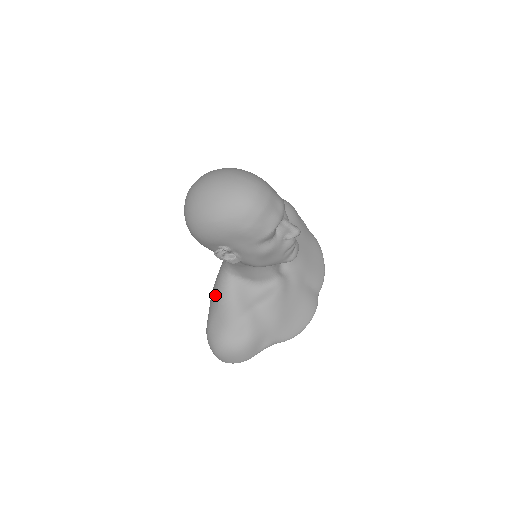
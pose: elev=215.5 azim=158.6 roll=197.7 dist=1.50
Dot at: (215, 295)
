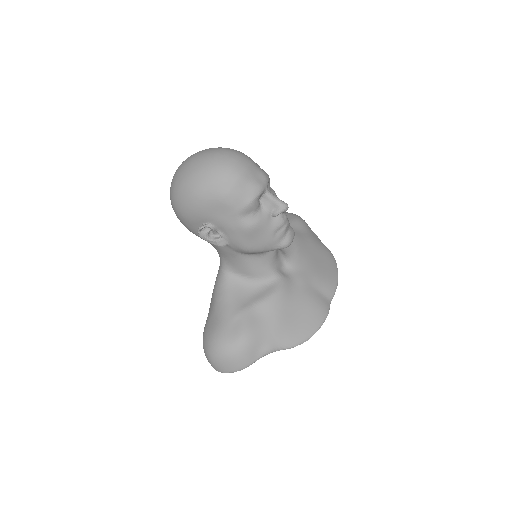
Dot at: (212, 297)
